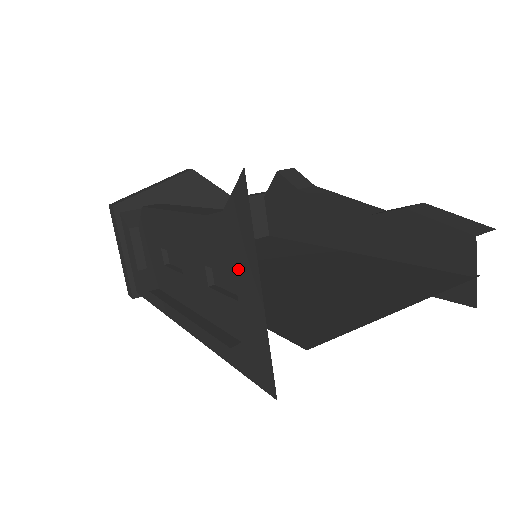
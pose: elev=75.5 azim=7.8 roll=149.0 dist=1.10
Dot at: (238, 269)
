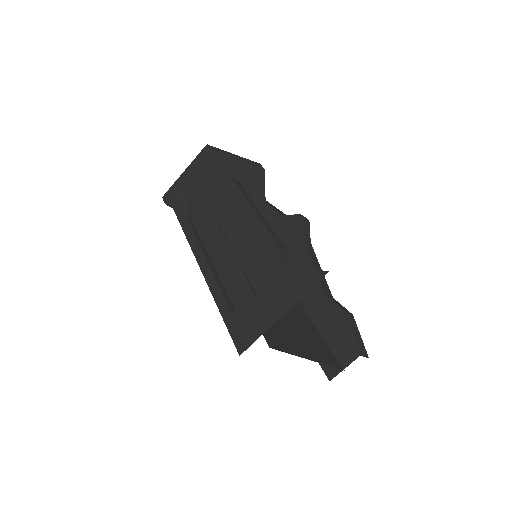
Dot at: (278, 293)
